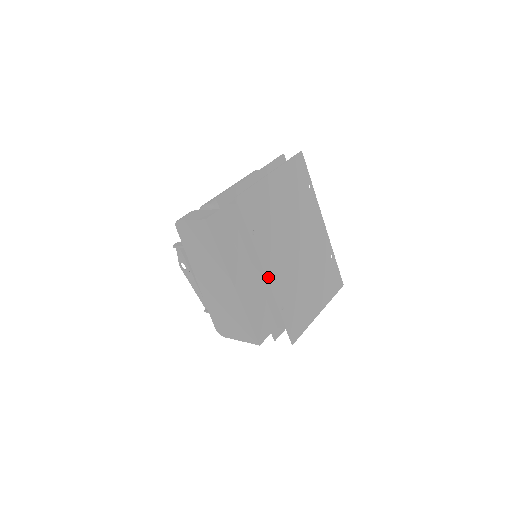
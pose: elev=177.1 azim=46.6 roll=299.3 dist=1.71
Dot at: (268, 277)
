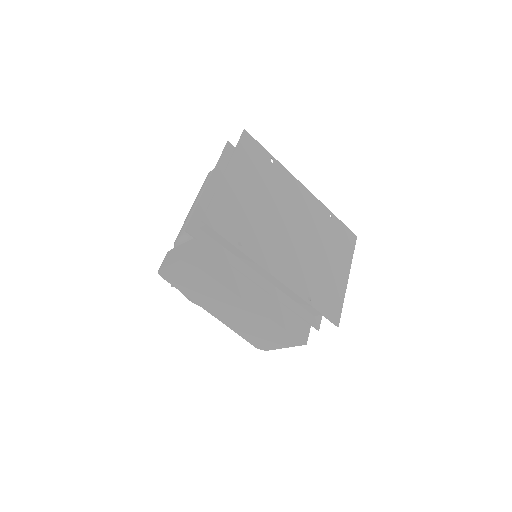
Dot at: (279, 278)
